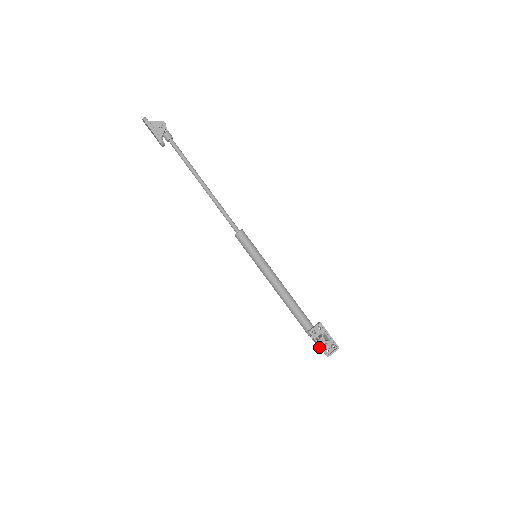
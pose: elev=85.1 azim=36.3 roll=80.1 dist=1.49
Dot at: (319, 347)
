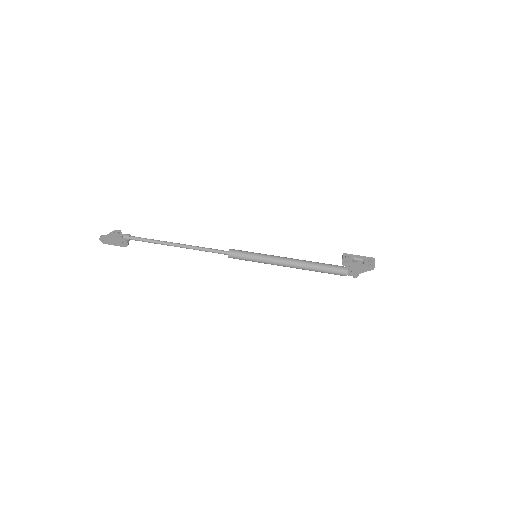
Dot at: (362, 271)
